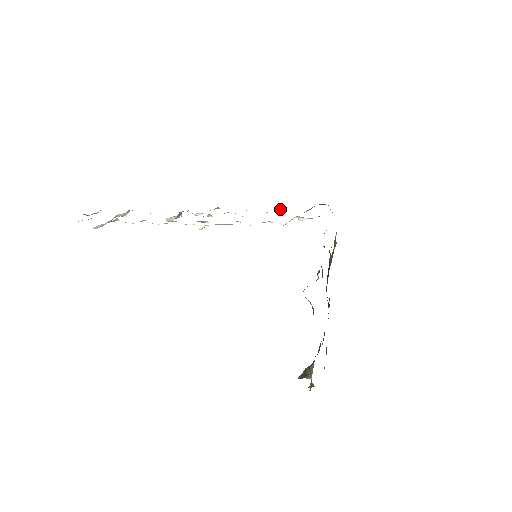
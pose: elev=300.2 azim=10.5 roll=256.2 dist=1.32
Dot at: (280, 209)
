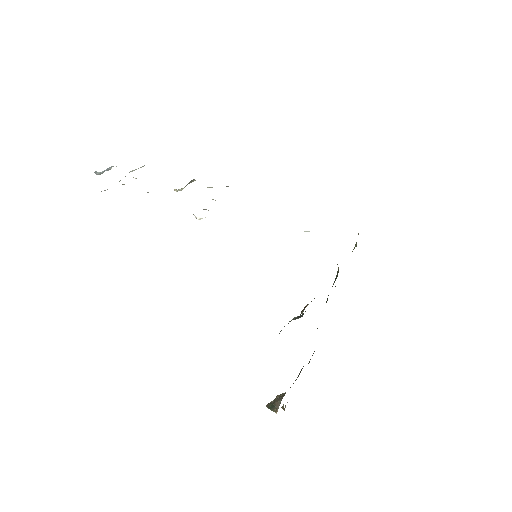
Dot at: occluded
